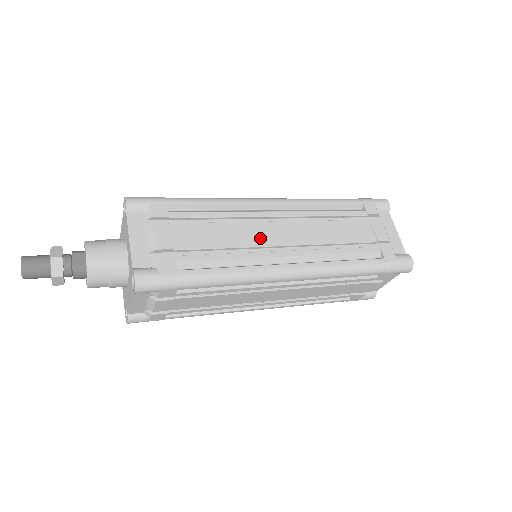
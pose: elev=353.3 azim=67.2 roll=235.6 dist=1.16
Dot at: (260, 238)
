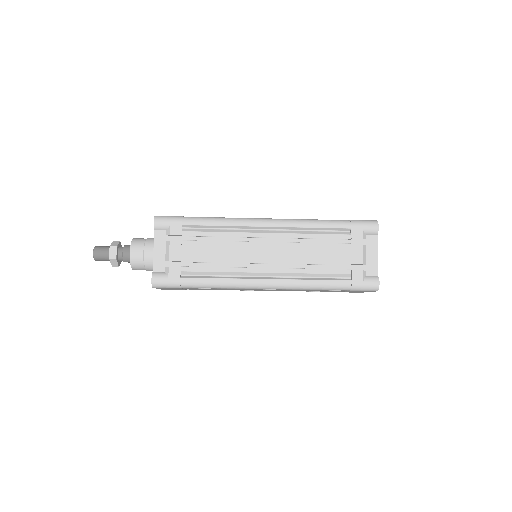
Dot at: occluded
